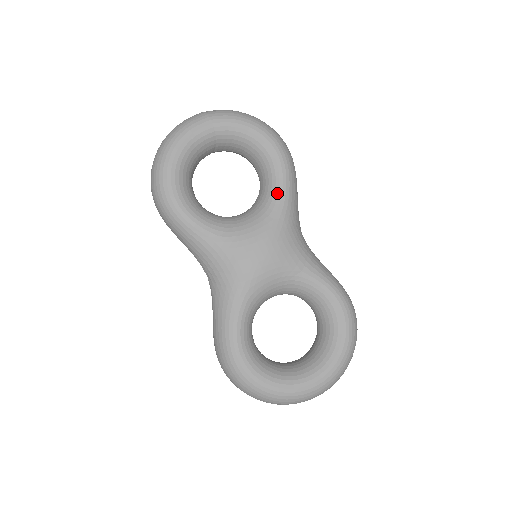
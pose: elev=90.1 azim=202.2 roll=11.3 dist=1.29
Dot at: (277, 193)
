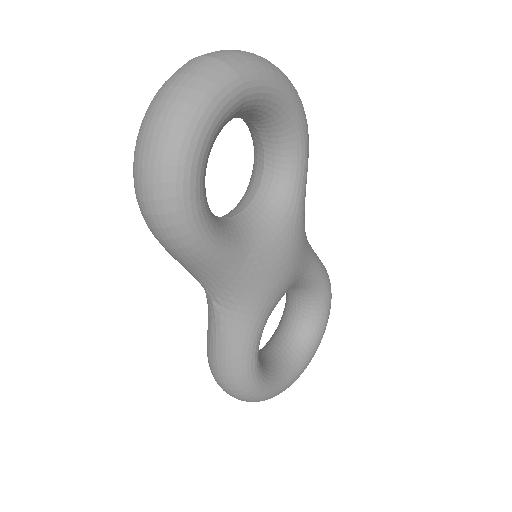
Dot at: (298, 184)
